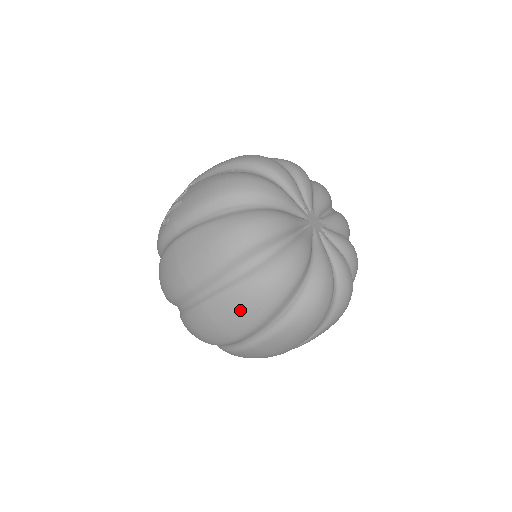
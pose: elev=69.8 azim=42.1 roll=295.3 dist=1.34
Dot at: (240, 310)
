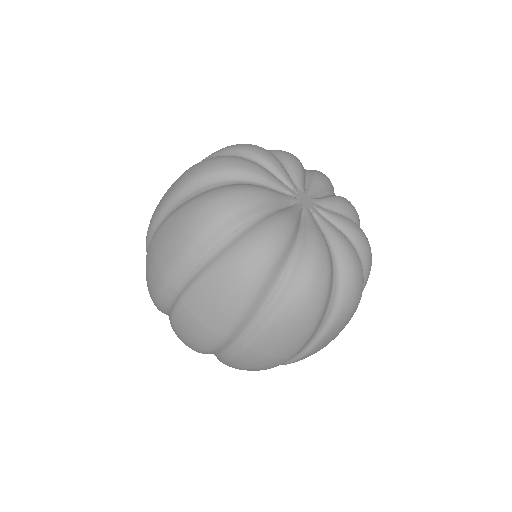
Dot at: (173, 233)
